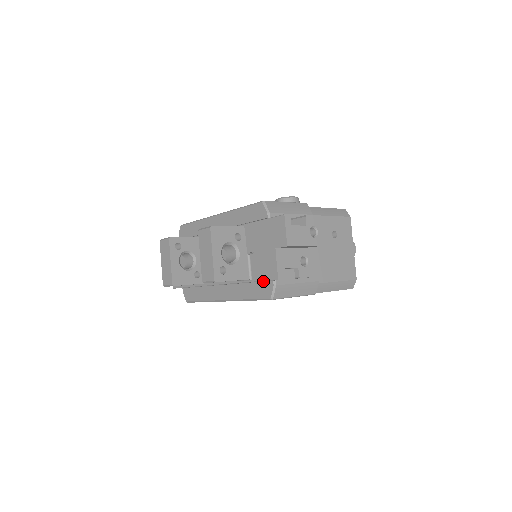
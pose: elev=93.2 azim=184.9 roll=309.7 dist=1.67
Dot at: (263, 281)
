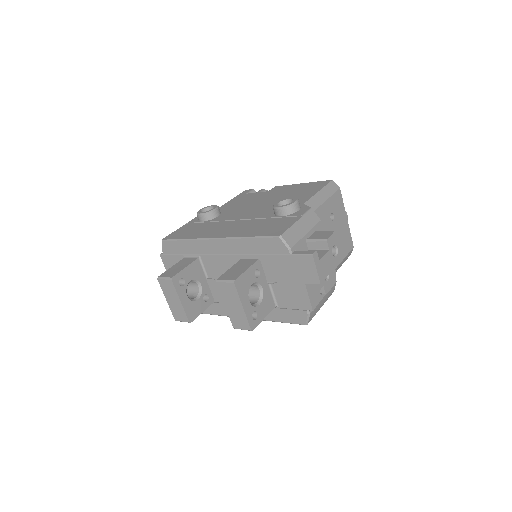
Dot at: (293, 309)
